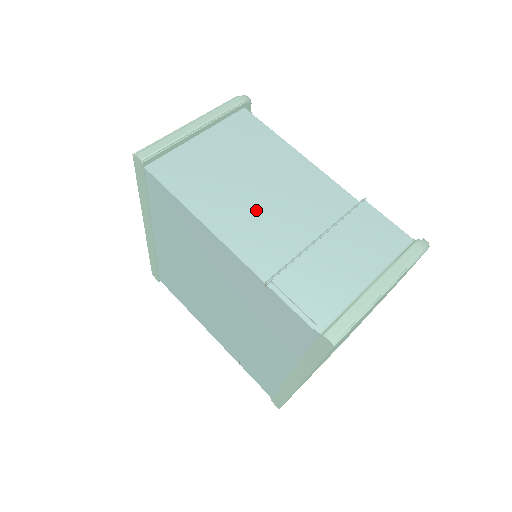
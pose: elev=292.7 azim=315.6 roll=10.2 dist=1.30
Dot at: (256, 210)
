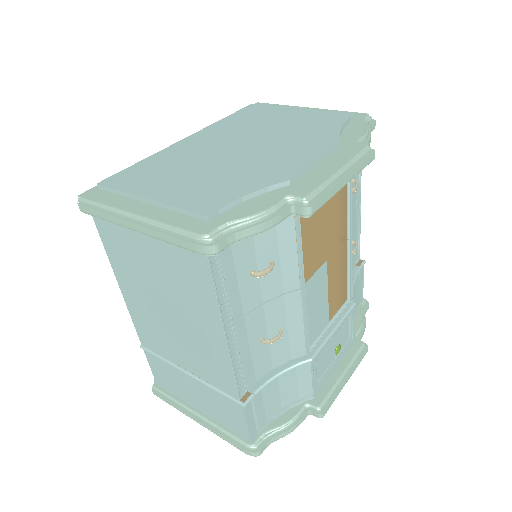
Dot at: (158, 319)
